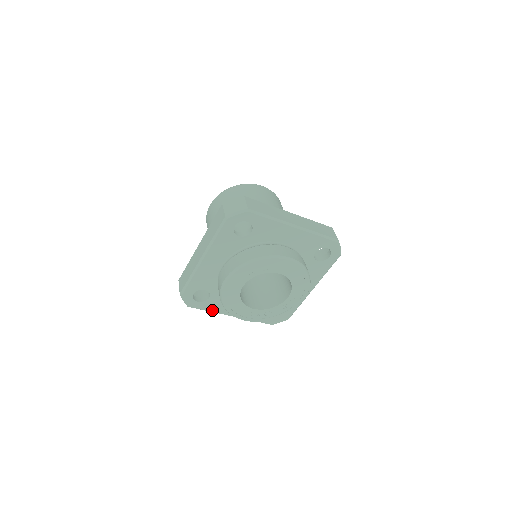
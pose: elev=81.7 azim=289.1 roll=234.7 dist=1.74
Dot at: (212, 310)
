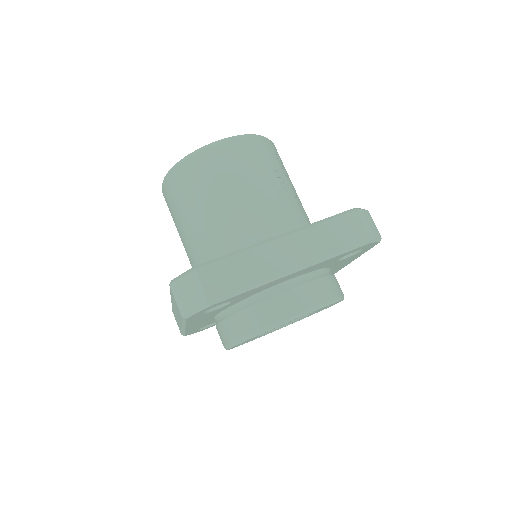
Dot at: occluded
